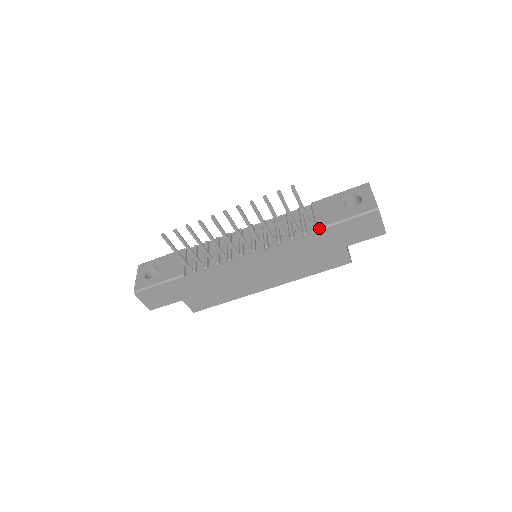
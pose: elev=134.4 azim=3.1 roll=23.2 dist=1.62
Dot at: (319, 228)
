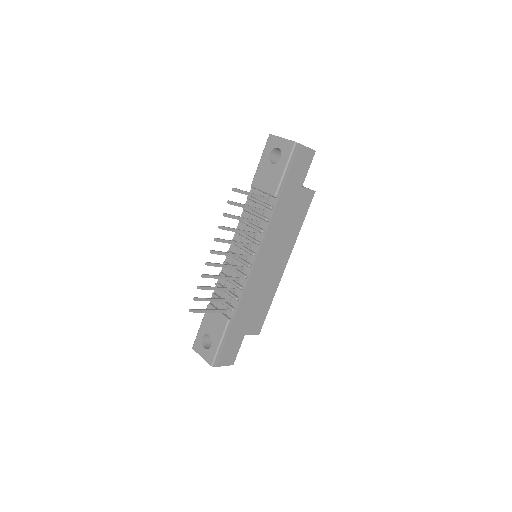
Dot at: (275, 195)
